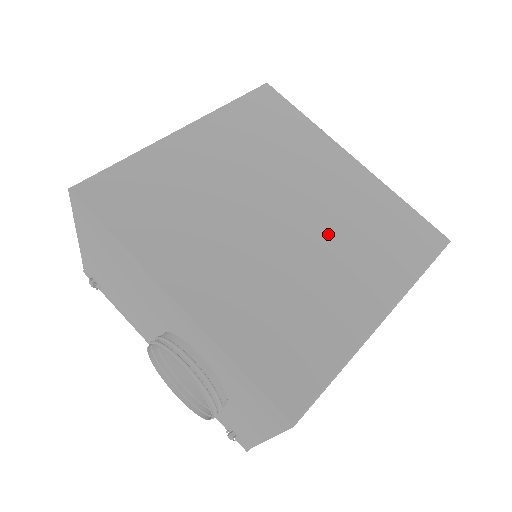
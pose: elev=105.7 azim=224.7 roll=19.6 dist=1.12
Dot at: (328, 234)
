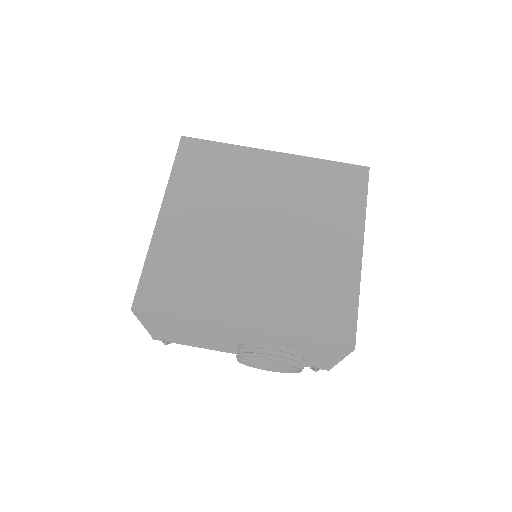
Dot at: (296, 220)
